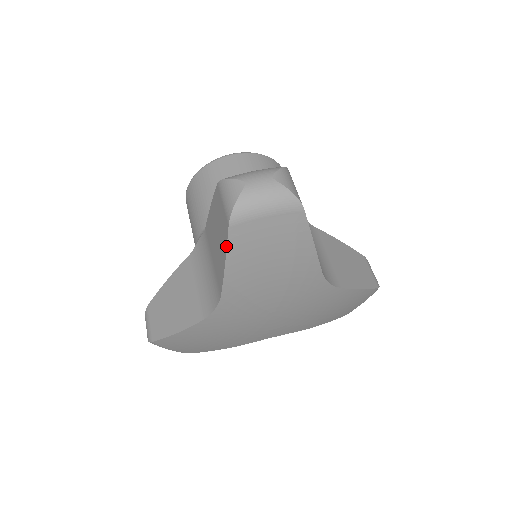
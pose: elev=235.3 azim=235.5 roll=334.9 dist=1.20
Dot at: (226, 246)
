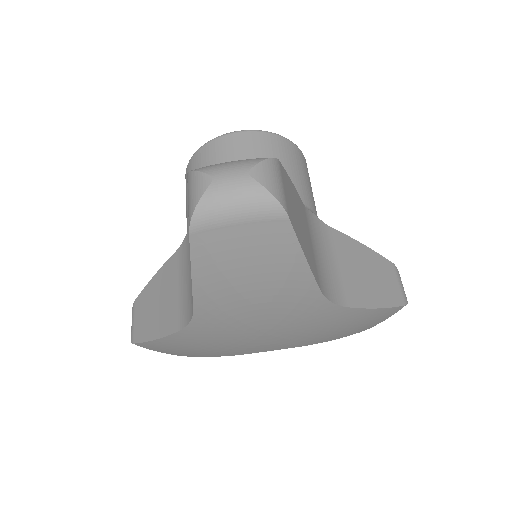
Dot at: (190, 255)
